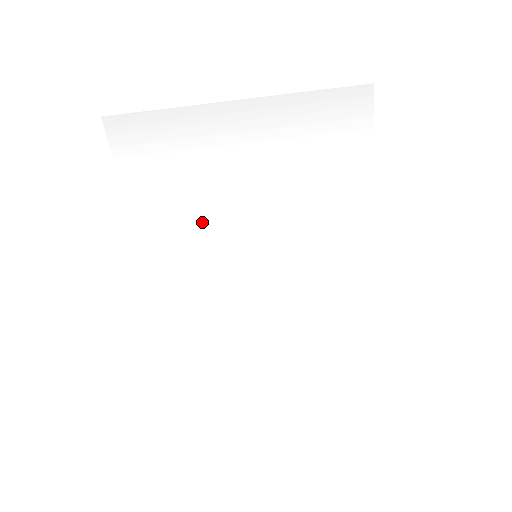
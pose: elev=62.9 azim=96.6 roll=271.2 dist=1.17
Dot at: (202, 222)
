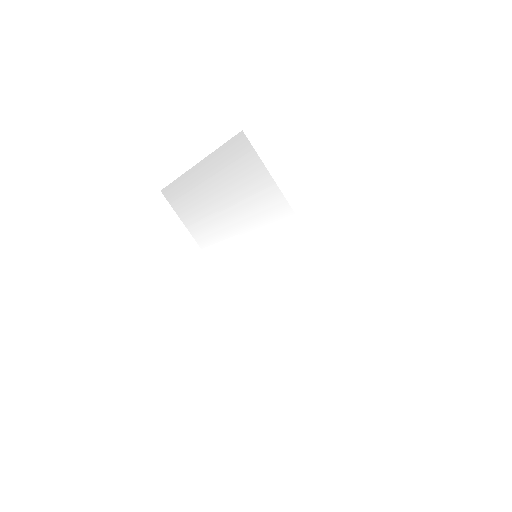
Dot at: (222, 238)
